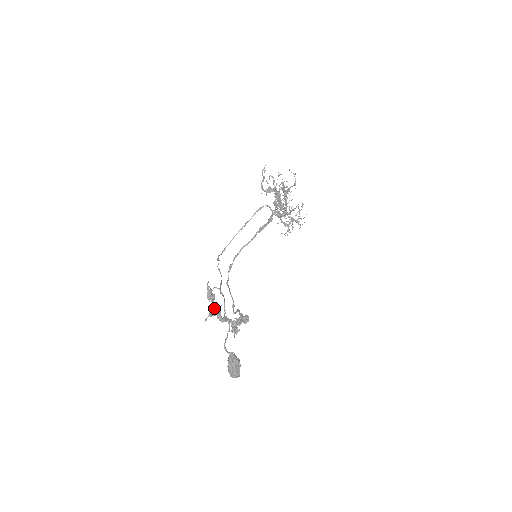
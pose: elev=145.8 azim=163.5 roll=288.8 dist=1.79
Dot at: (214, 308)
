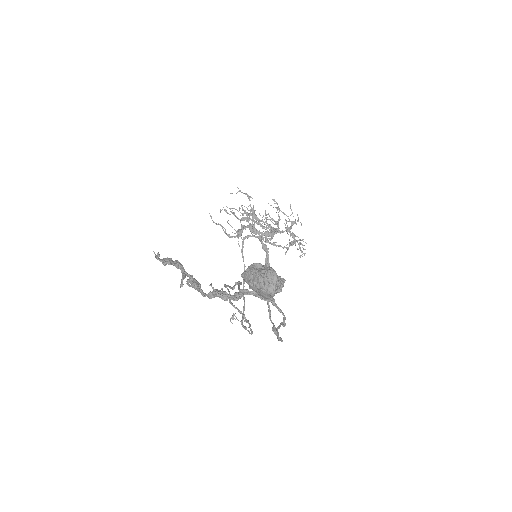
Dot at: (199, 283)
